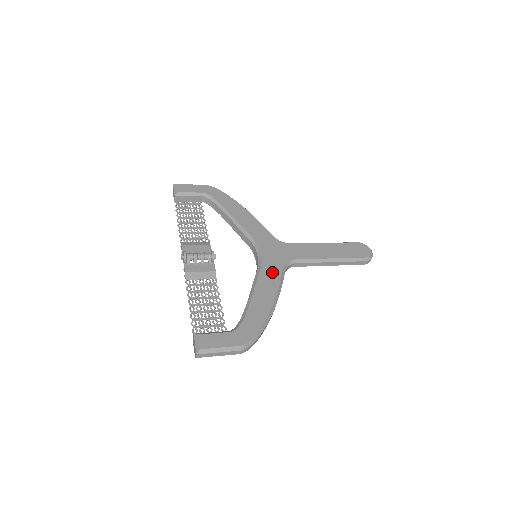
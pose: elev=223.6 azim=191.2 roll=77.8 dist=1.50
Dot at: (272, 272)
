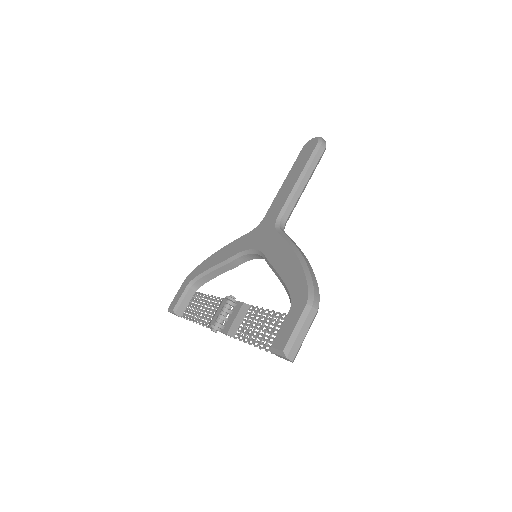
Dot at: (273, 244)
